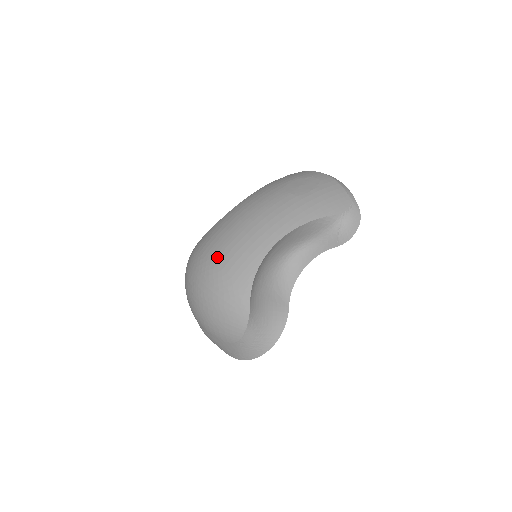
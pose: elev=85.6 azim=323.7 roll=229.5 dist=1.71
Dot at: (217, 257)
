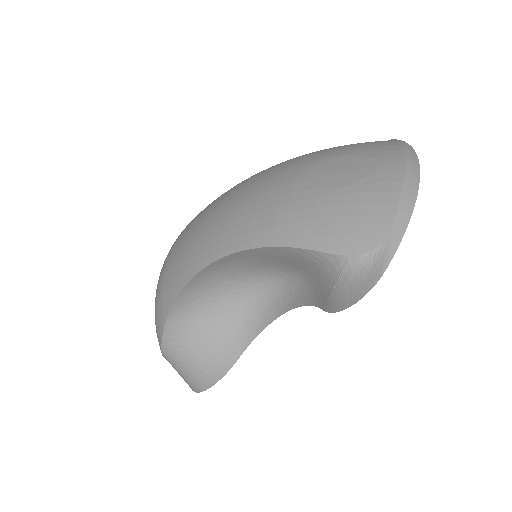
Dot at: (181, 238)
